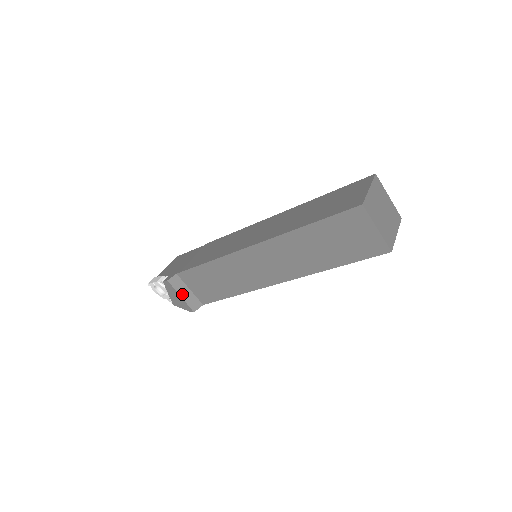
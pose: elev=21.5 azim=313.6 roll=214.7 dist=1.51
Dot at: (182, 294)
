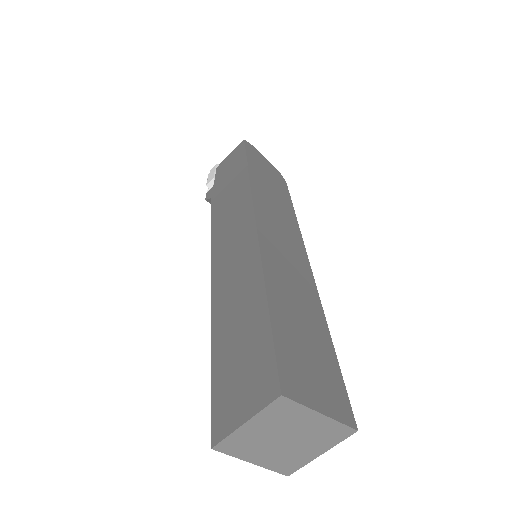
Dot at: occluded
